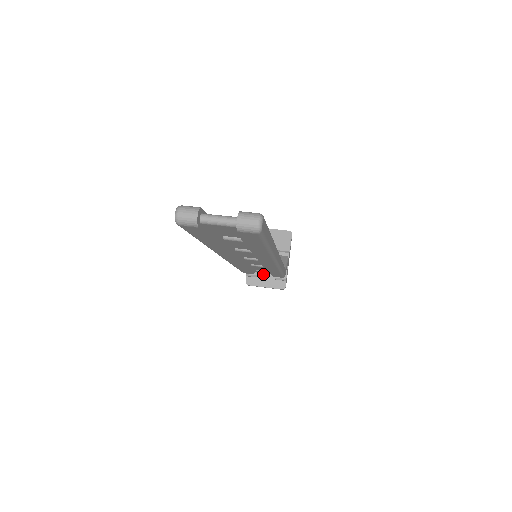
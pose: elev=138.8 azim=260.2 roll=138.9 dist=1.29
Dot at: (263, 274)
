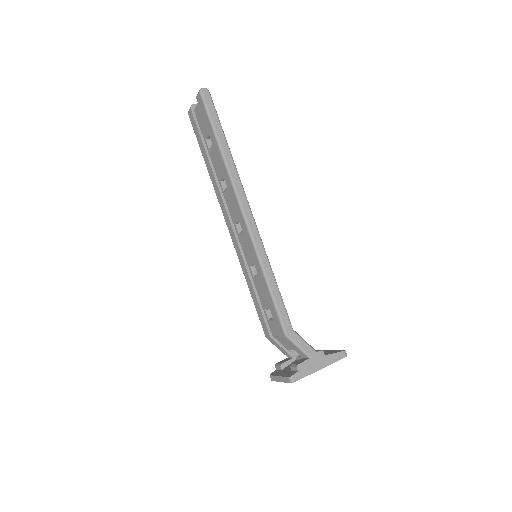
Dot at: (288, 368)
